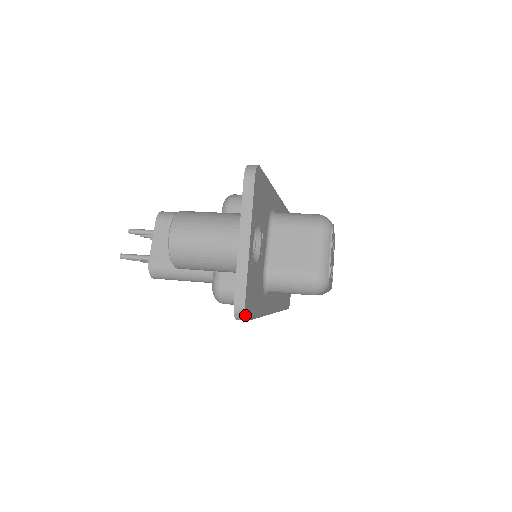
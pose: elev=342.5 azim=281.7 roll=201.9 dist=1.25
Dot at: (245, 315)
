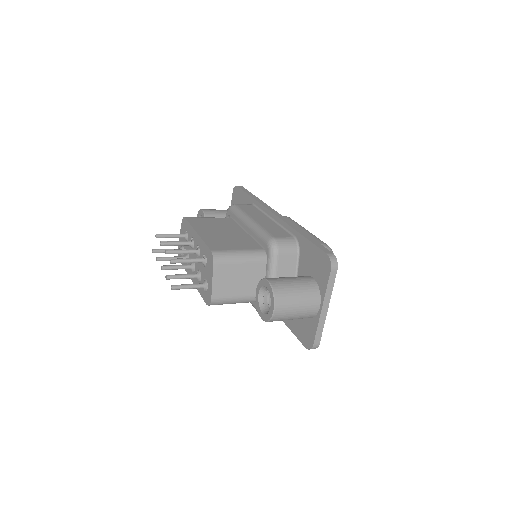
Dot at: occluded
